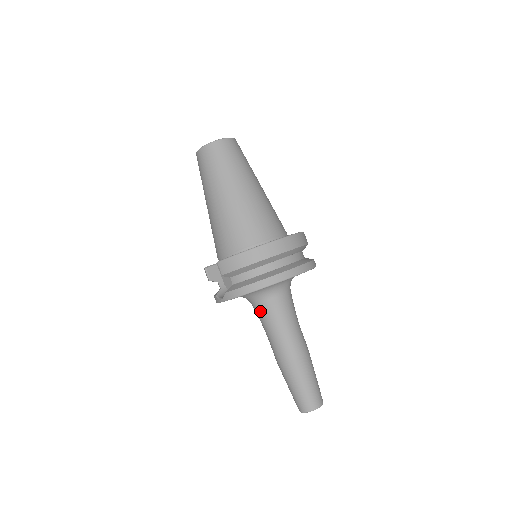
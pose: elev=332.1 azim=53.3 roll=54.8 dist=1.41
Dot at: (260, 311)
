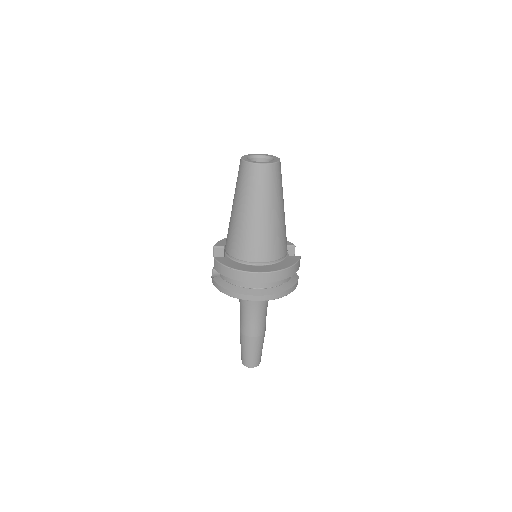
Dot at: occluded
